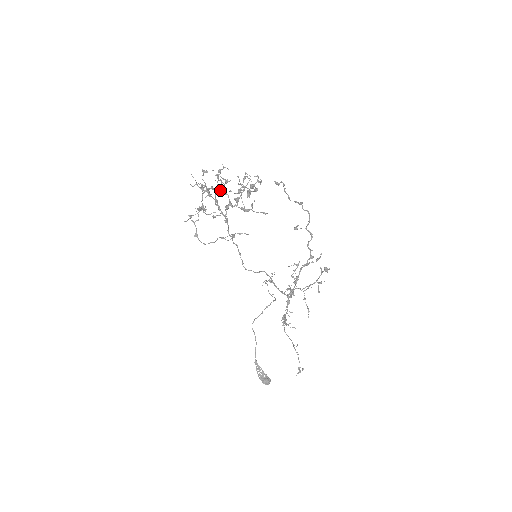
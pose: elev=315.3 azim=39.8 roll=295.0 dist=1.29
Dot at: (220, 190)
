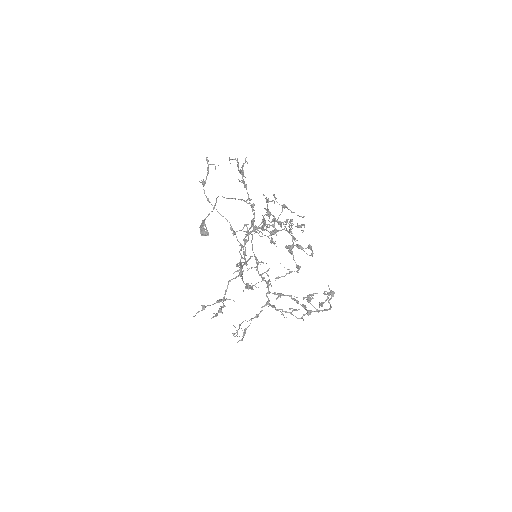
Dot at: (259, 231)
